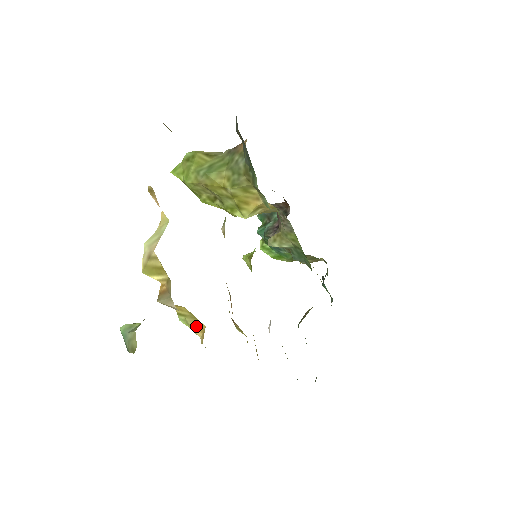
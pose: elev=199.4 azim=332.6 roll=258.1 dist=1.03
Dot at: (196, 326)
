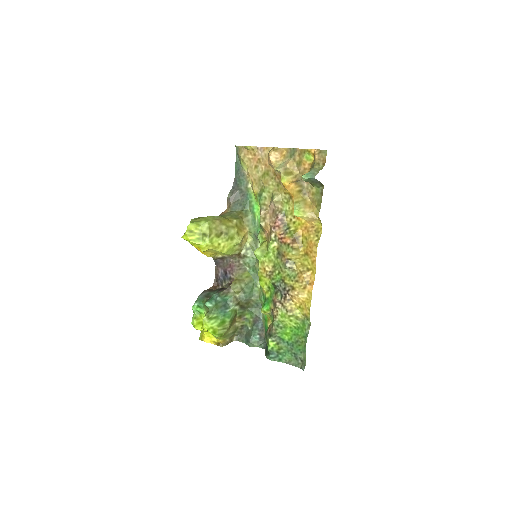
Dot at: (305, 205)
